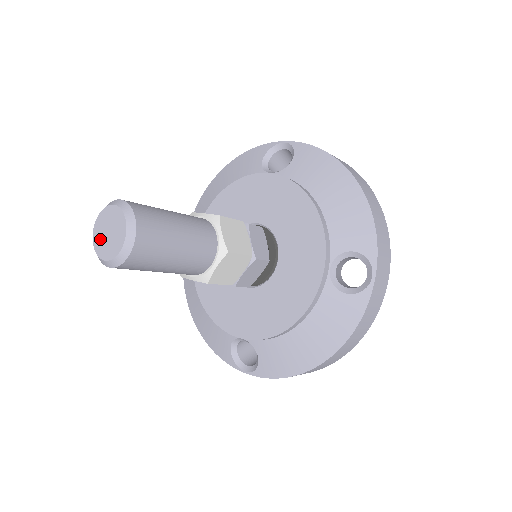
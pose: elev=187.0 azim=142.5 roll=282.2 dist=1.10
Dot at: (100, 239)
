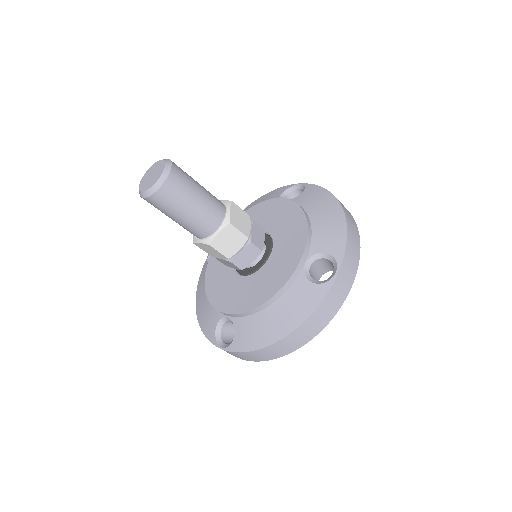
Dot at: (145, 180)
